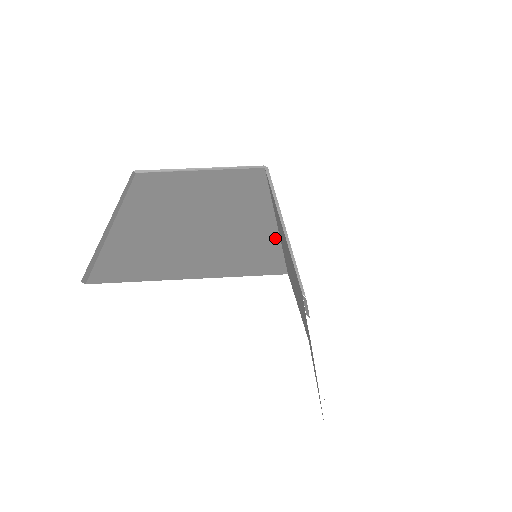
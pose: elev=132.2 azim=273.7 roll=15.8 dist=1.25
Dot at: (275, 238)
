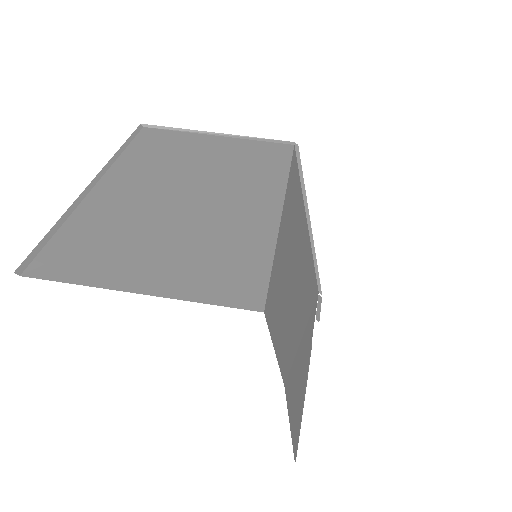
Dot at: (268, 252)
